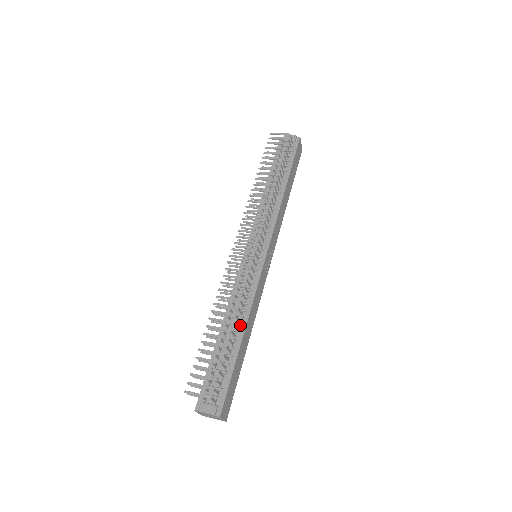
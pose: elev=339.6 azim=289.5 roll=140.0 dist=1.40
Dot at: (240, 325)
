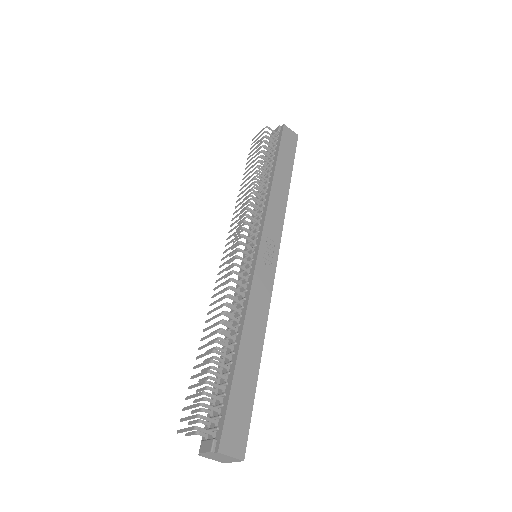
Dot at: (236, 333)
